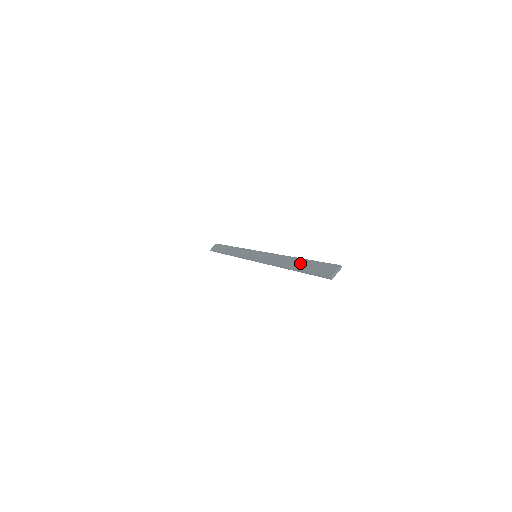
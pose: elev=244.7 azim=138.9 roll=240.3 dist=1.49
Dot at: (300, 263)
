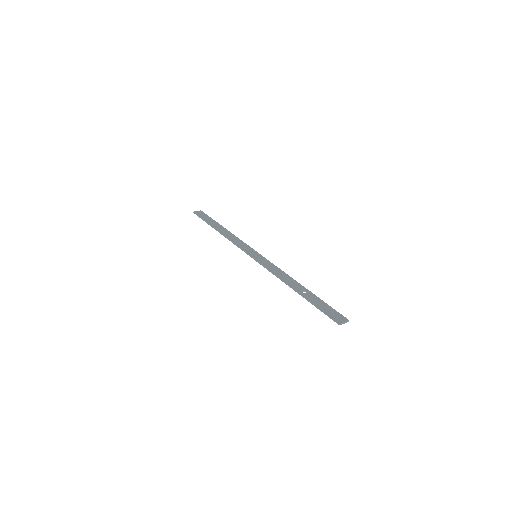
Dot at: (309, 294)
